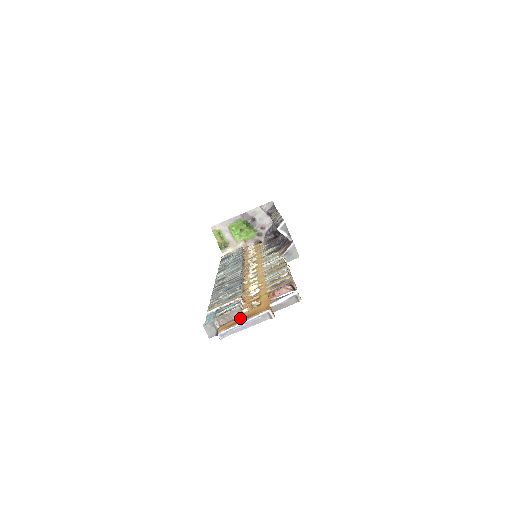
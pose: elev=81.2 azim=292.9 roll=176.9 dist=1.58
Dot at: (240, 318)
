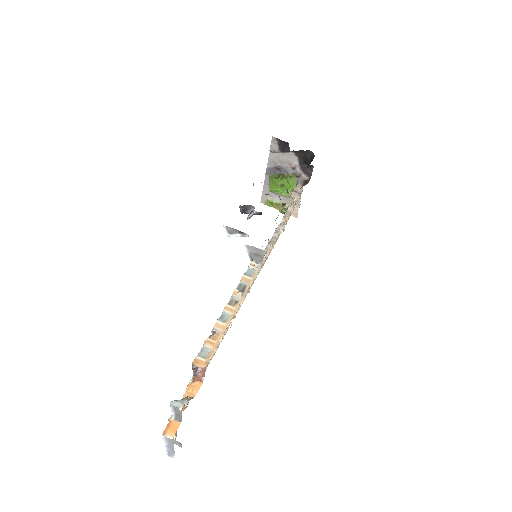
Dot at: occluded
